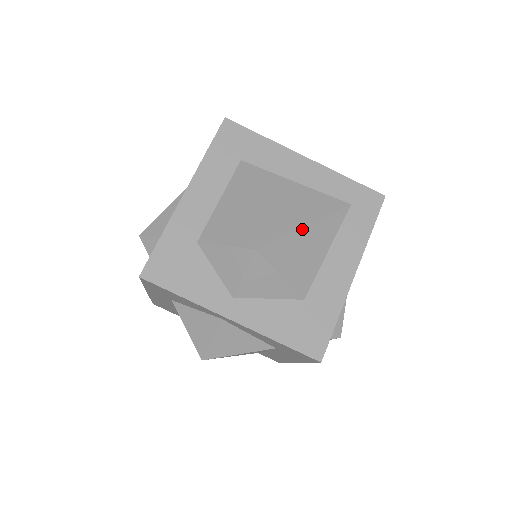
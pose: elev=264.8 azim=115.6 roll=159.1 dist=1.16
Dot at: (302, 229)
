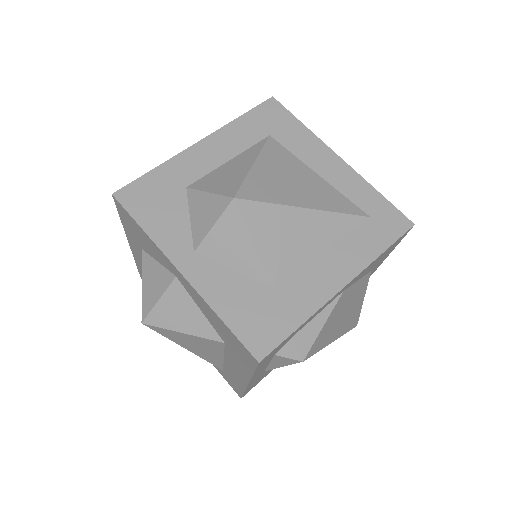
Dot at: (299, 209)
